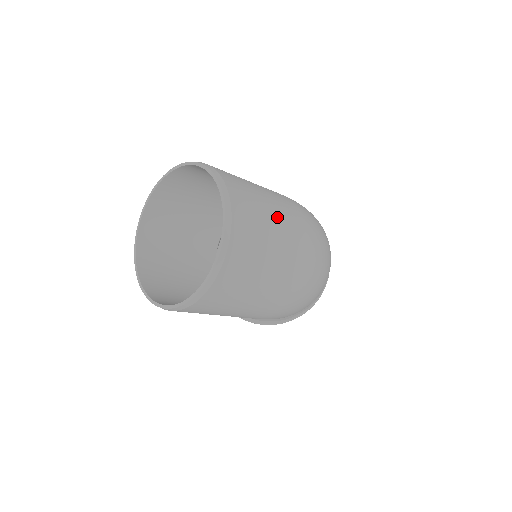
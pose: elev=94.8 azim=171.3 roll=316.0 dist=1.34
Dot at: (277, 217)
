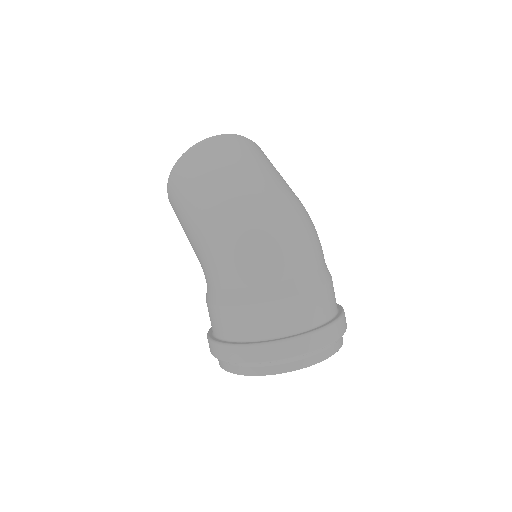
Dot at: (268, 167)
